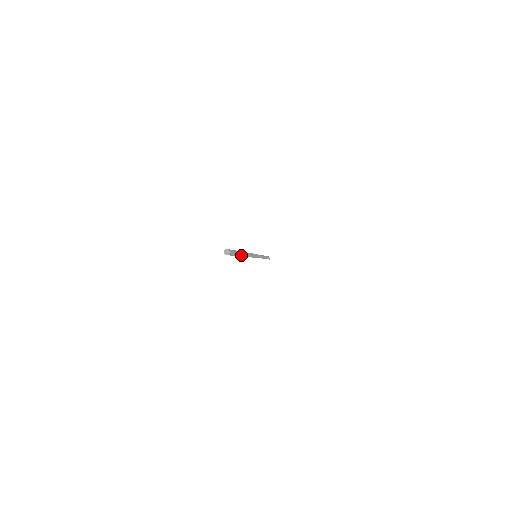
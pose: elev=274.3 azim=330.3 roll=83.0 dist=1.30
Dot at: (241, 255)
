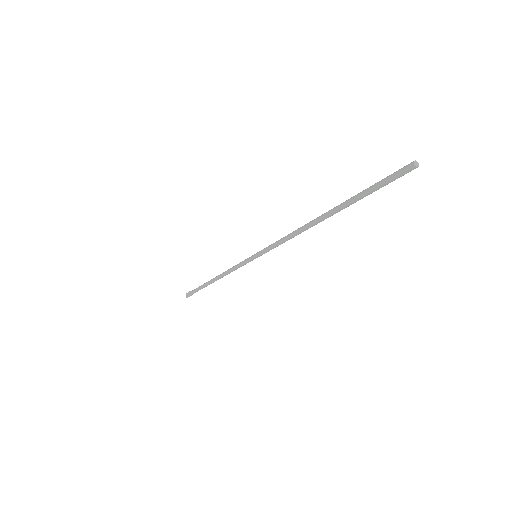
Dot at: (346, 207)
